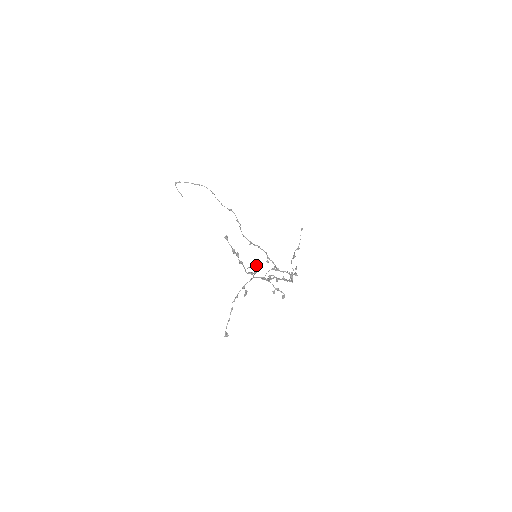
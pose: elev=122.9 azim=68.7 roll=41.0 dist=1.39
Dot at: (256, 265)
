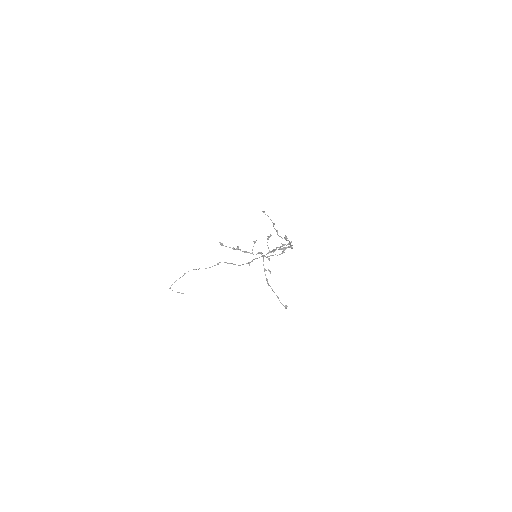
Dot at: occluded
